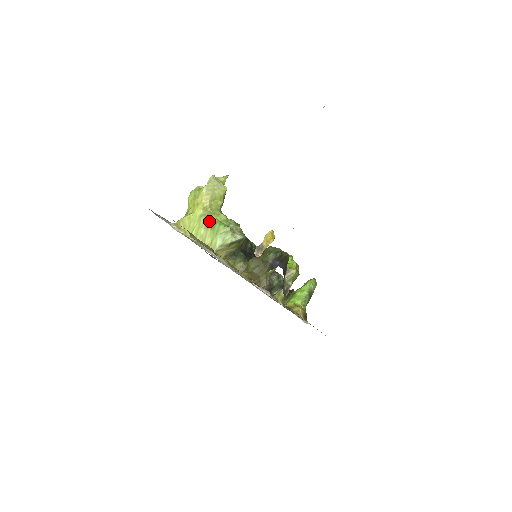
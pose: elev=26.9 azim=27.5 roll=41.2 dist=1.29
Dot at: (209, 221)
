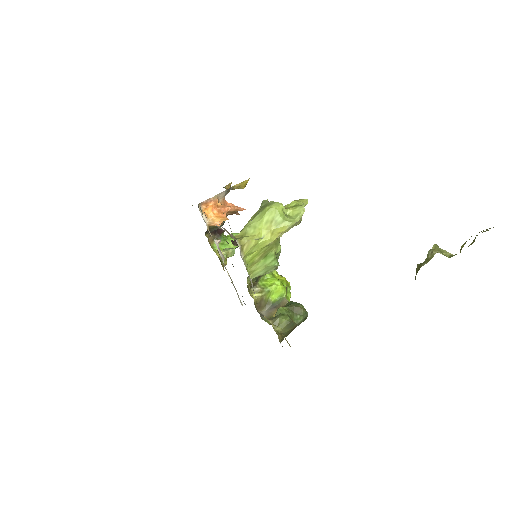
Dot at: (268, 251)
